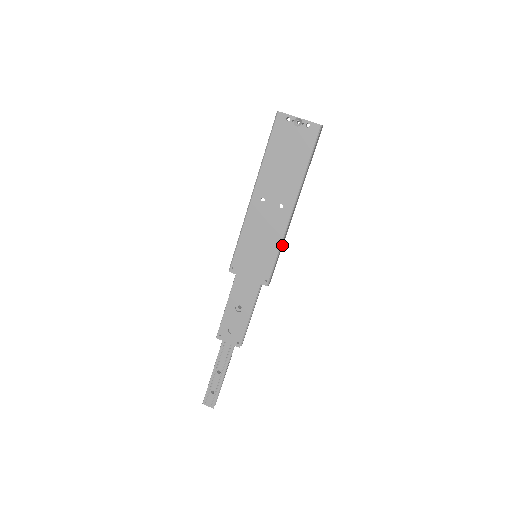
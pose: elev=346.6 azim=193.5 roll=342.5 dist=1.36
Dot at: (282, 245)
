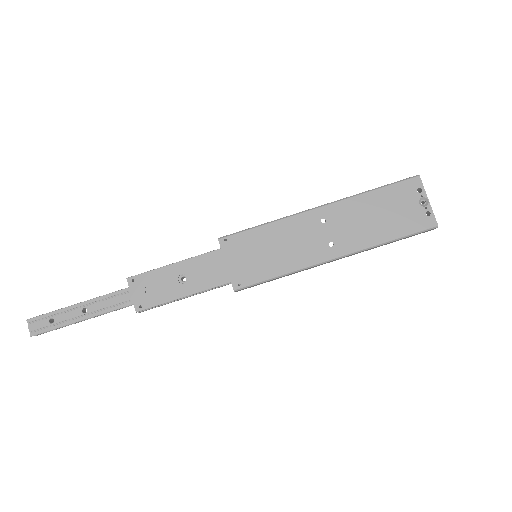
Dot at: (288, 275)
